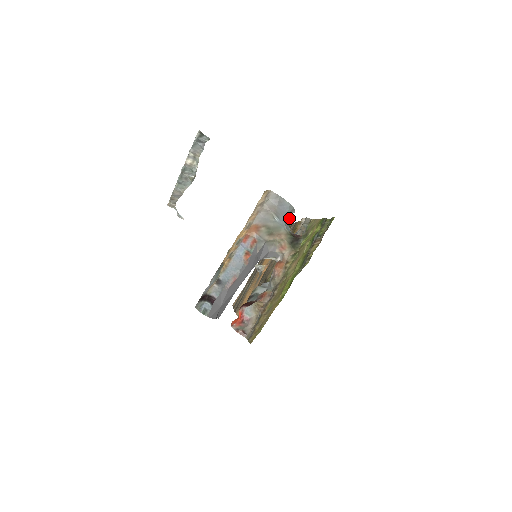
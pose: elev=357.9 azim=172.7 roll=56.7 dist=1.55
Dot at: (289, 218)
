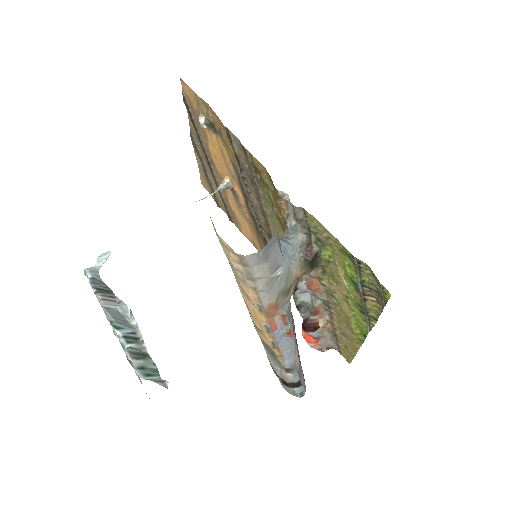
Dot at: occluded
